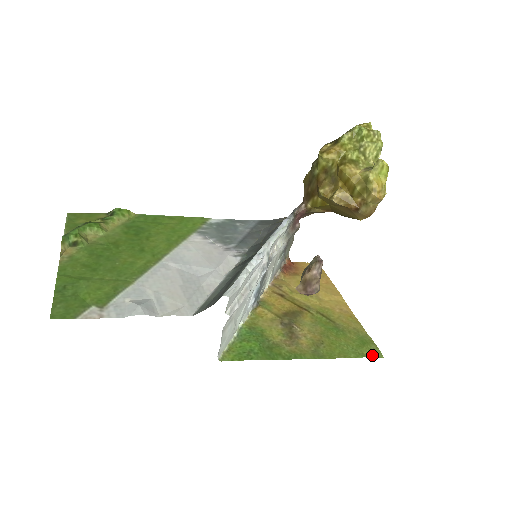
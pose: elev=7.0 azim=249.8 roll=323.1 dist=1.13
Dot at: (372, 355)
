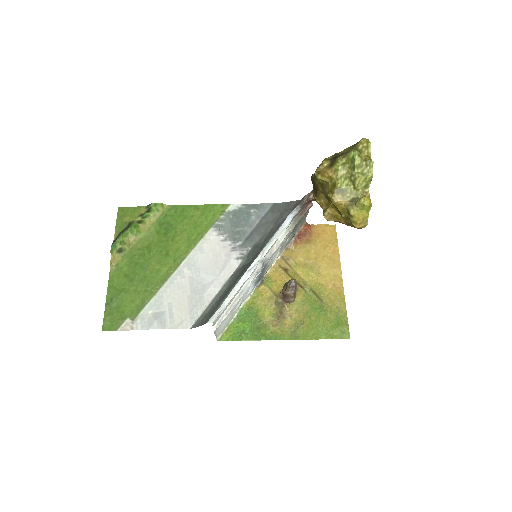
Dot at: (340, 337)
